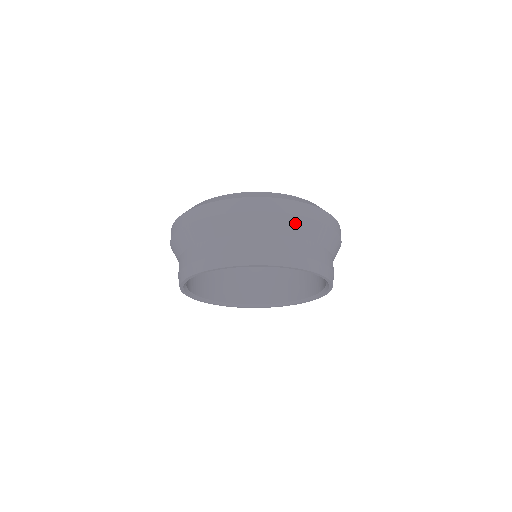
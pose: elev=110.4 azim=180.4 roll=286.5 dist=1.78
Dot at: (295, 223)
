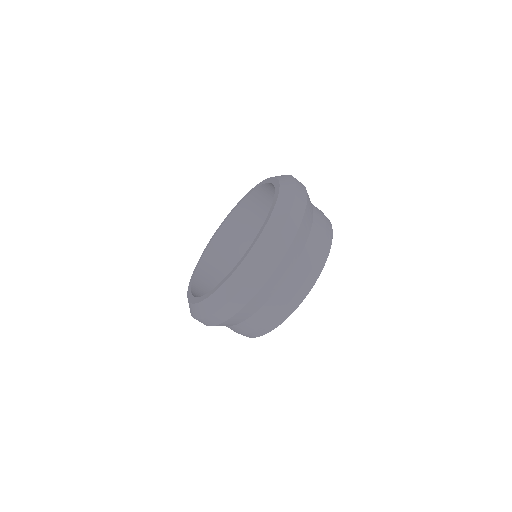
Dot at: (290, 256)
